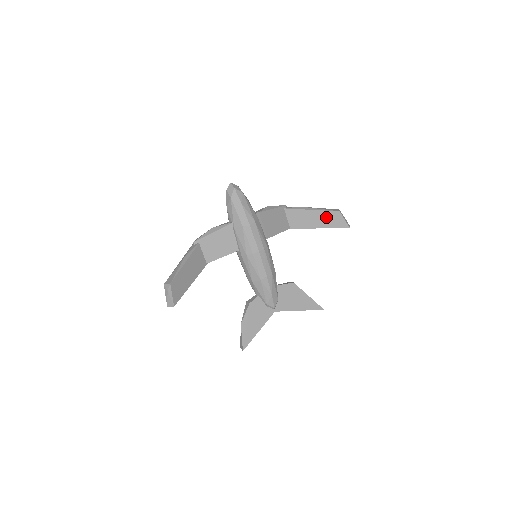
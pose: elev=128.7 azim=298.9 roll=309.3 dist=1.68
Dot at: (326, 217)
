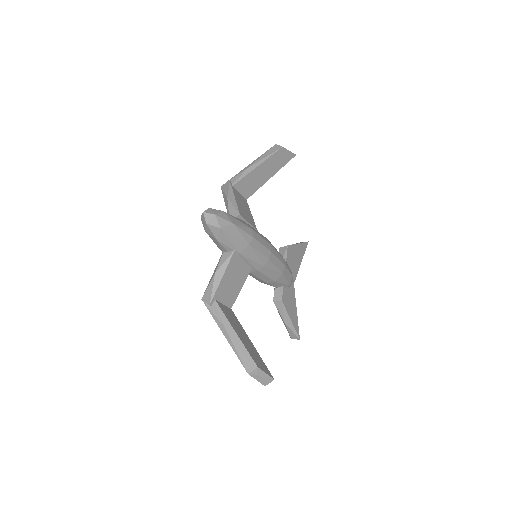
Dot at: (273, 162)
